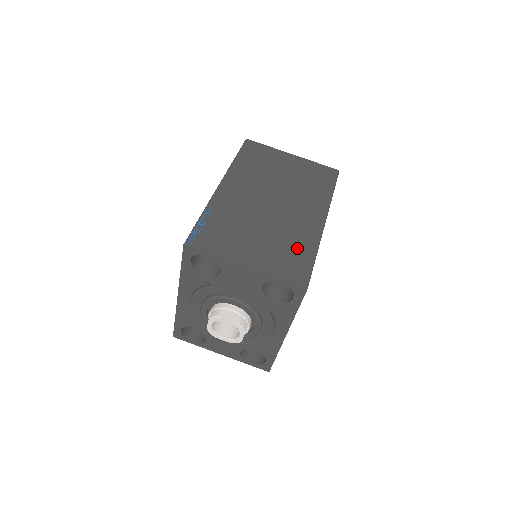
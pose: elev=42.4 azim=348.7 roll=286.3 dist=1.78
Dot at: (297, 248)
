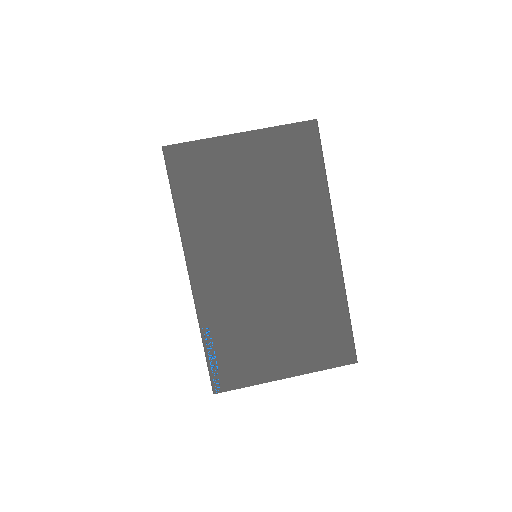
Dot at: (325, 315)
